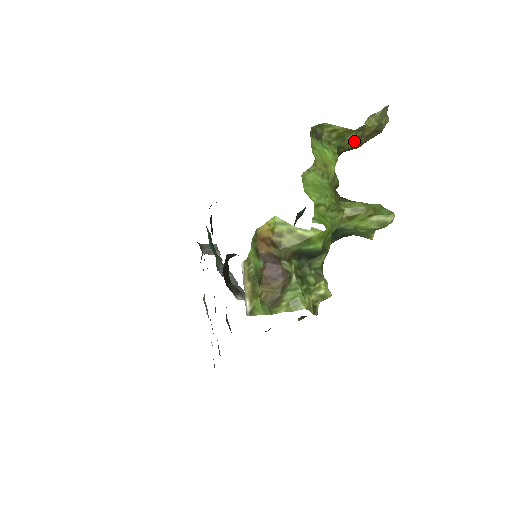
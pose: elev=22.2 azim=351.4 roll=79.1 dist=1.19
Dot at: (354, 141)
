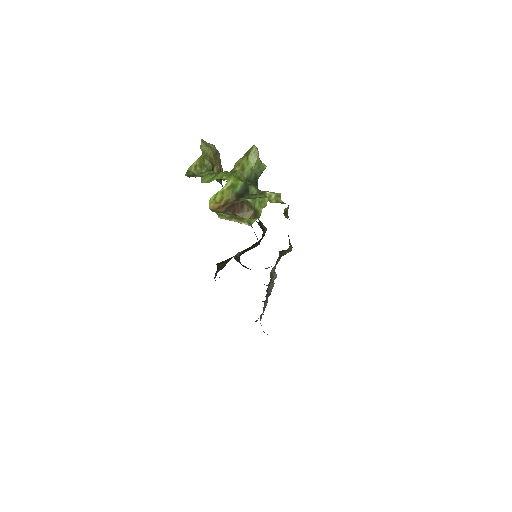
Dot at: (212, 164)
